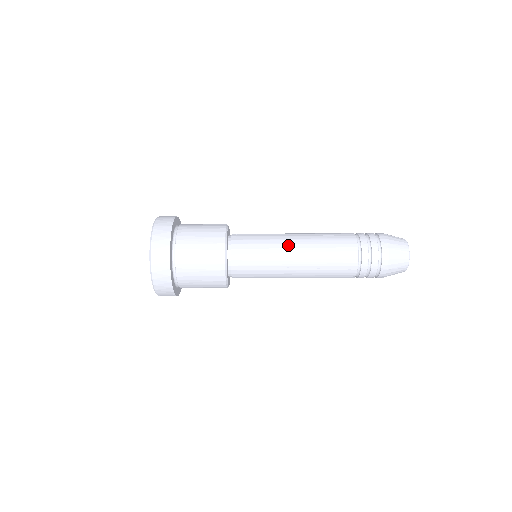
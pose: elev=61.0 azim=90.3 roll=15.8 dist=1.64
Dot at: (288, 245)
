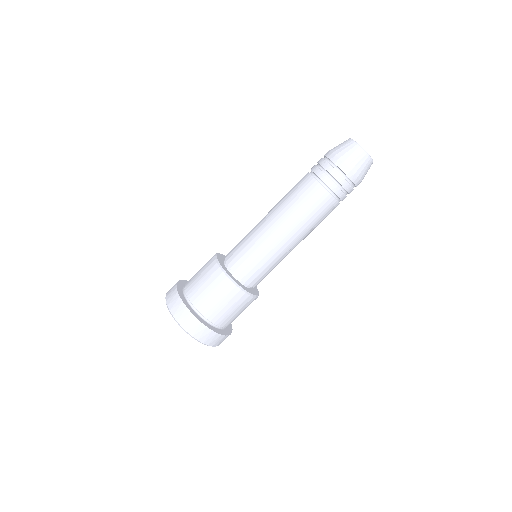
Dot at: (262, 222)
